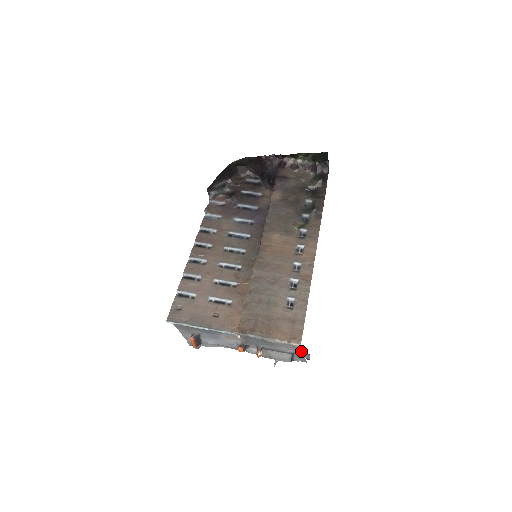
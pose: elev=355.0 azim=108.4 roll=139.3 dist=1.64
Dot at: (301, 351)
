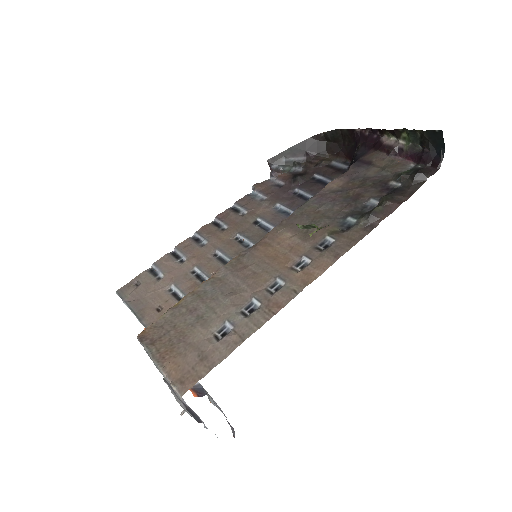
Dot at: occluded
